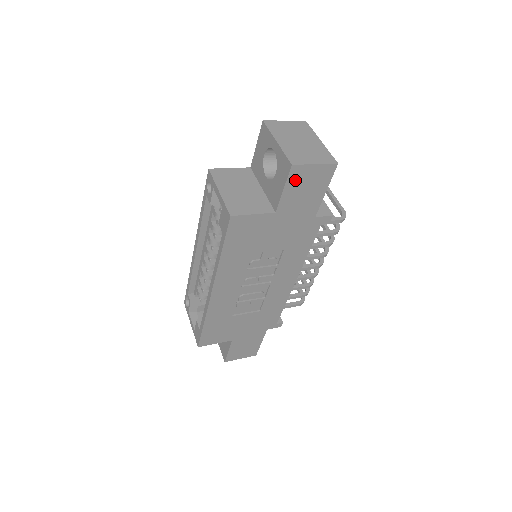
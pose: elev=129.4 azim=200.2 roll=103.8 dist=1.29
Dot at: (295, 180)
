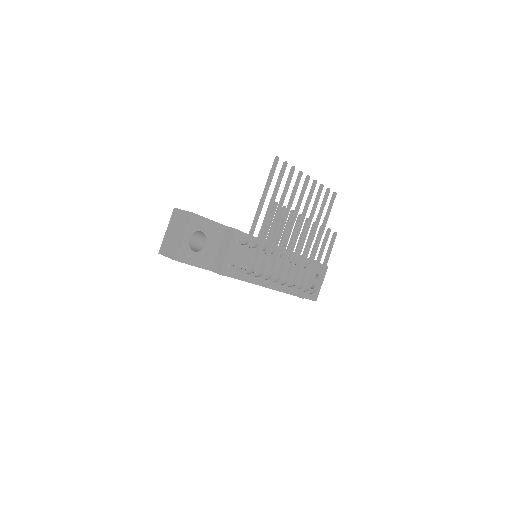
Dot at: occluded
